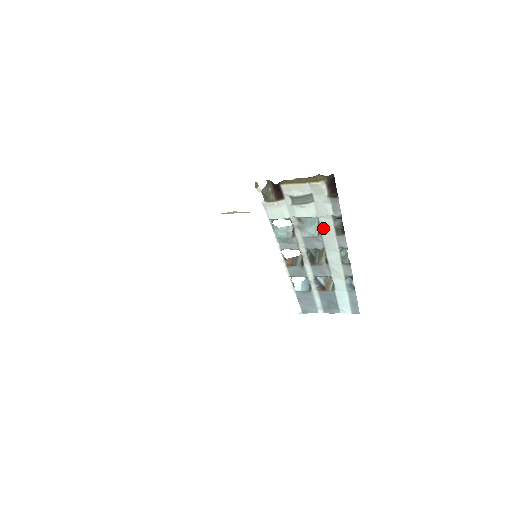
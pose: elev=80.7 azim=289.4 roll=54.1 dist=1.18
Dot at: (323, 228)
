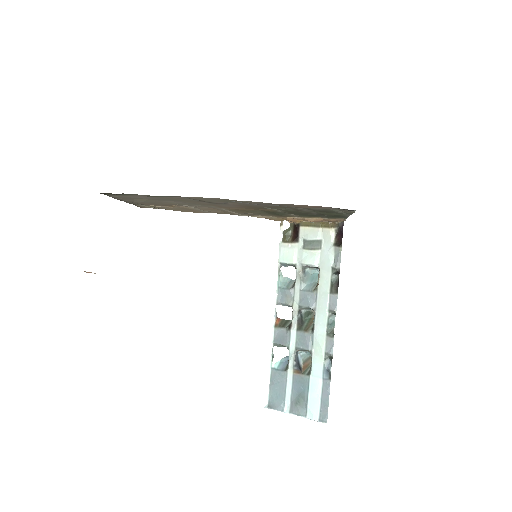
Dot at: (321, 282)
